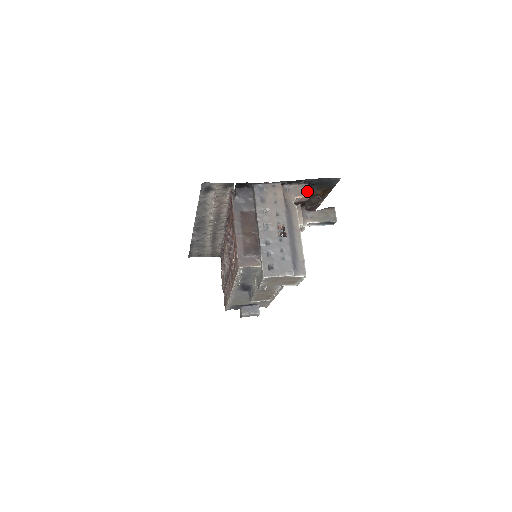
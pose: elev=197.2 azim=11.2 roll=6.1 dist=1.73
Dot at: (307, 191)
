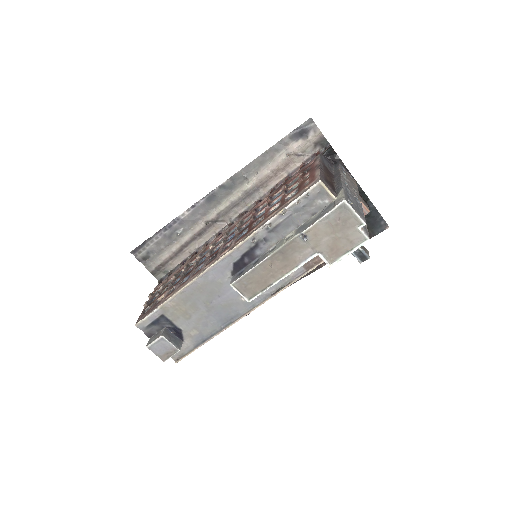
Dot at: (368, 208)
